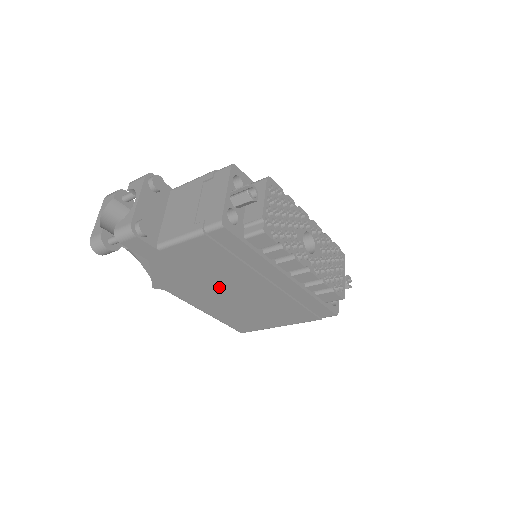
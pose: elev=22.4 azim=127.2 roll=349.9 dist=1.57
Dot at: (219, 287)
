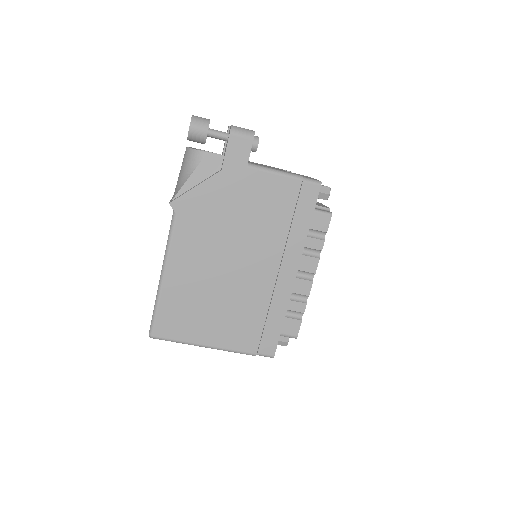
Dot at: (231, 246)
